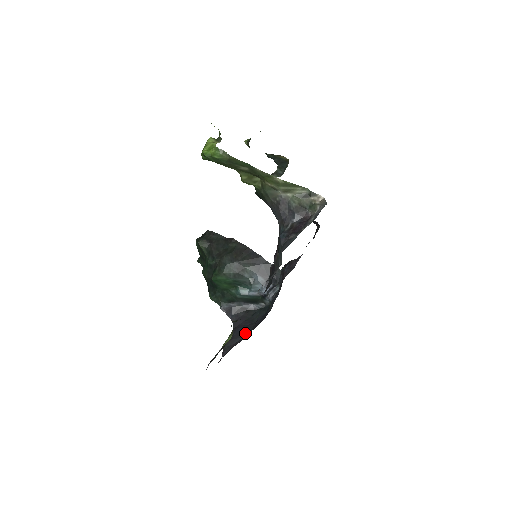
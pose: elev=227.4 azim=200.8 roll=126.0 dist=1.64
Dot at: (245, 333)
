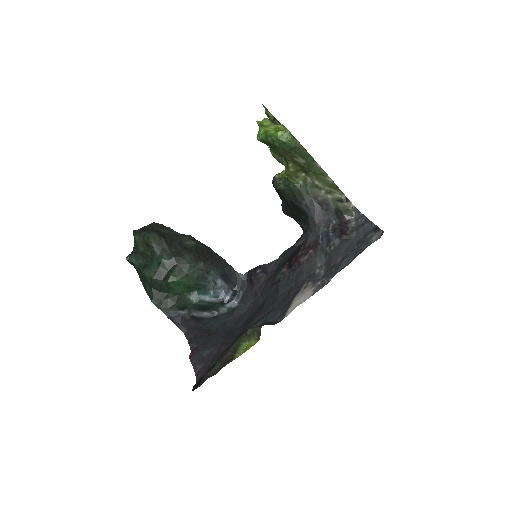
Dot at: (213, 344)
